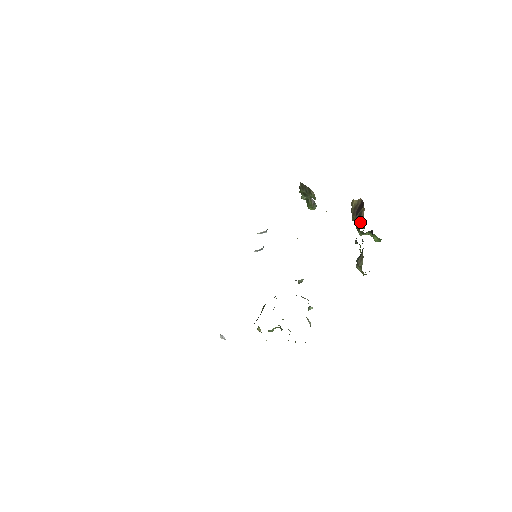
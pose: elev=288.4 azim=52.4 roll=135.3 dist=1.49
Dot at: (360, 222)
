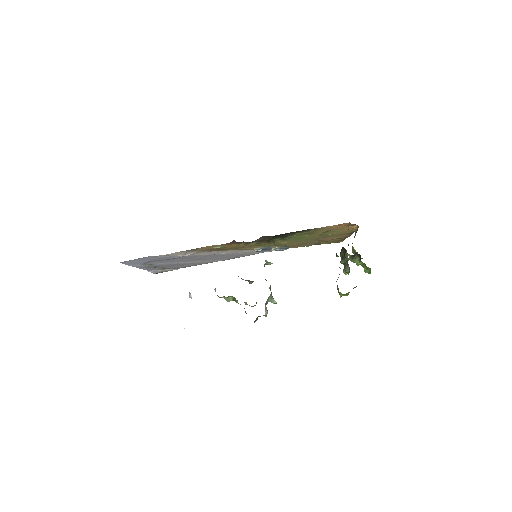
Dot at: occluded
